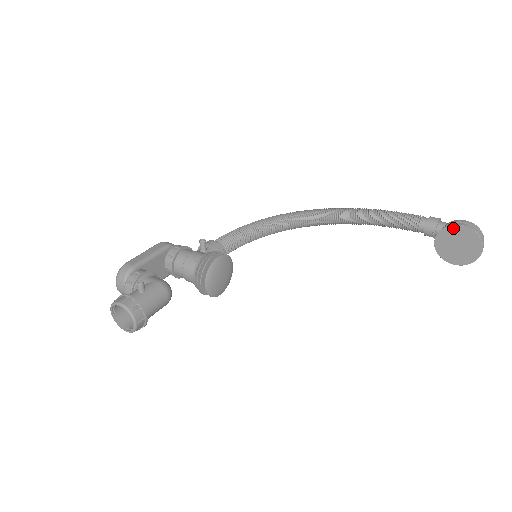
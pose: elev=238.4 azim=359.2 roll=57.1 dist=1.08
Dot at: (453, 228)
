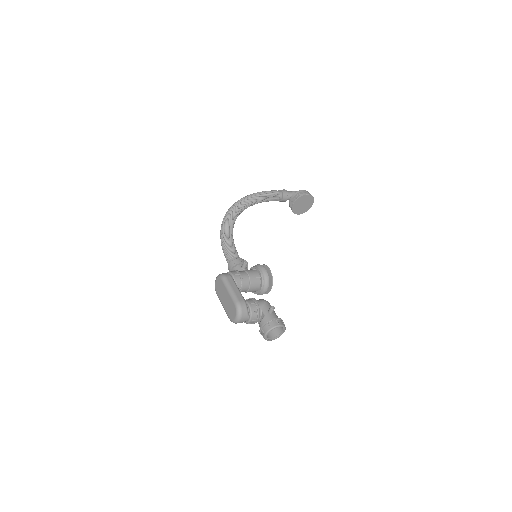
Dot at: (303, 197)
